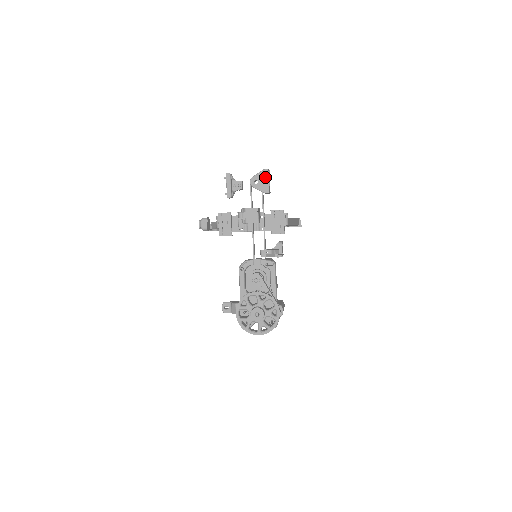
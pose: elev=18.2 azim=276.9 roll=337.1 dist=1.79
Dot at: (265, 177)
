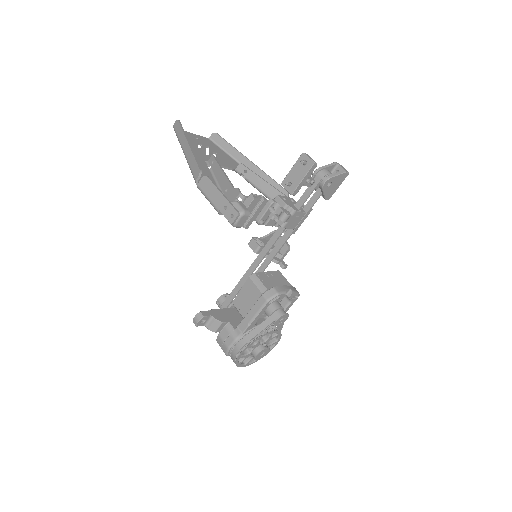
Dot at: (340, 181)
